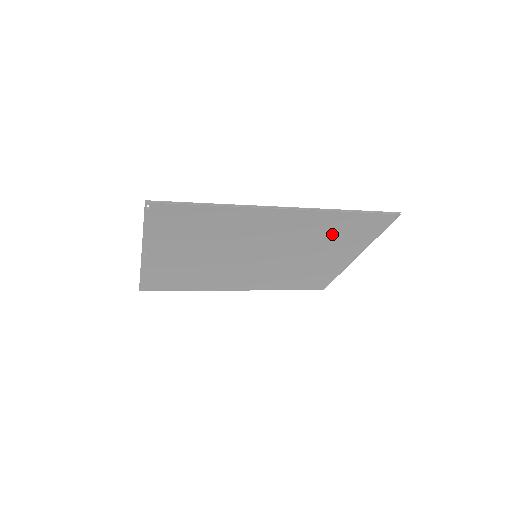
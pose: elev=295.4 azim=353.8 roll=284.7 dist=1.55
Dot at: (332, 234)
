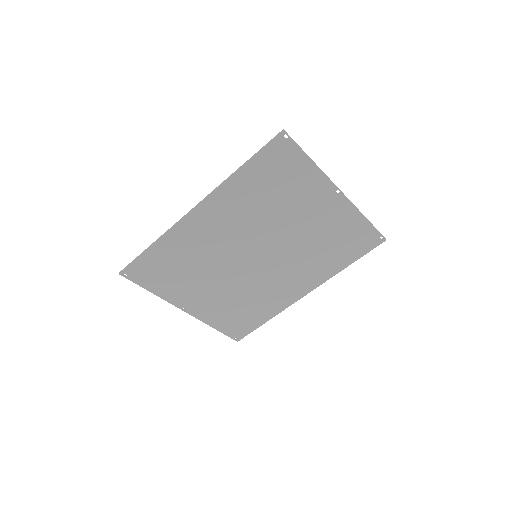
Dot at: (269, 193)
